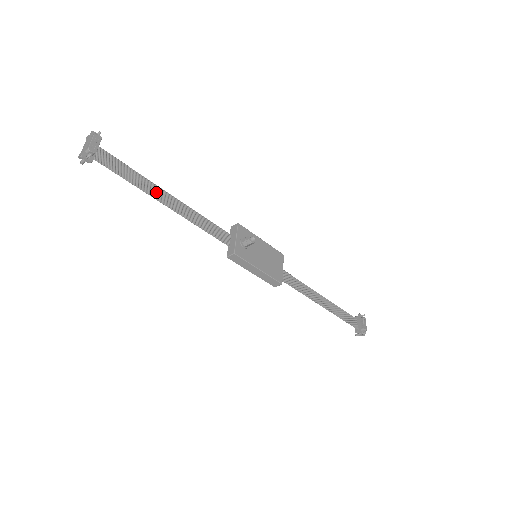
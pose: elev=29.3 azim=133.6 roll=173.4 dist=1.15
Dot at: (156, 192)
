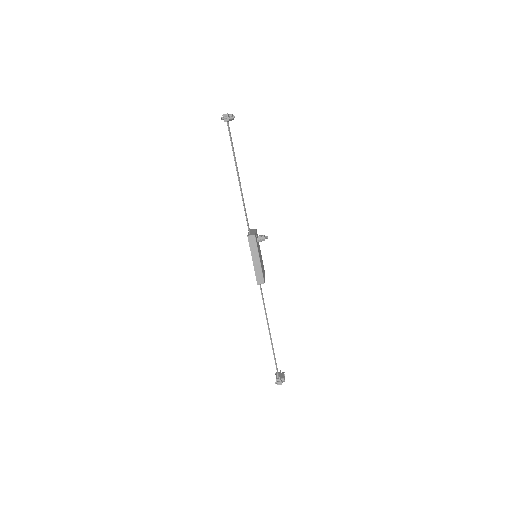
Dot at: (237, 167)
